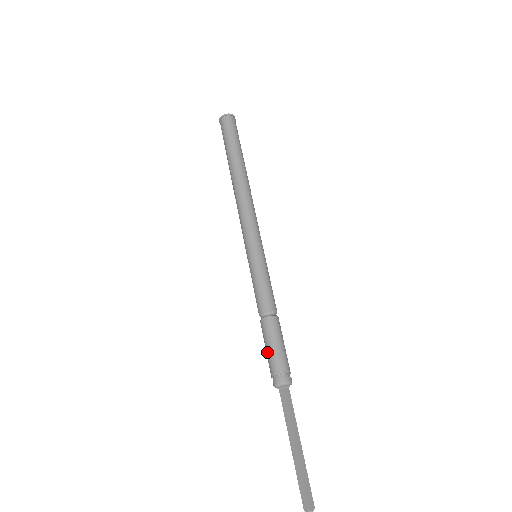
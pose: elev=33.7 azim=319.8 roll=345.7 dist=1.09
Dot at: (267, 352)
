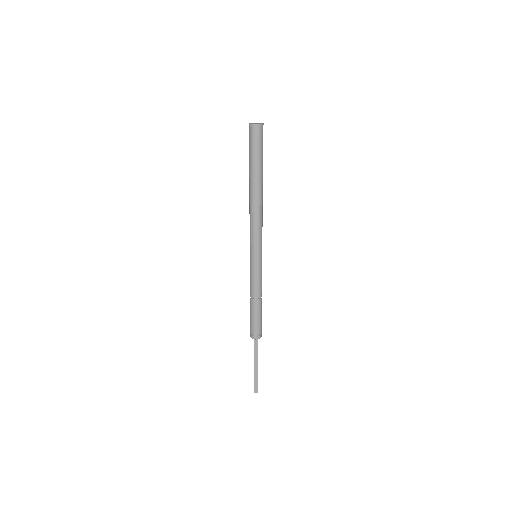
Dot at: (254, 321)
